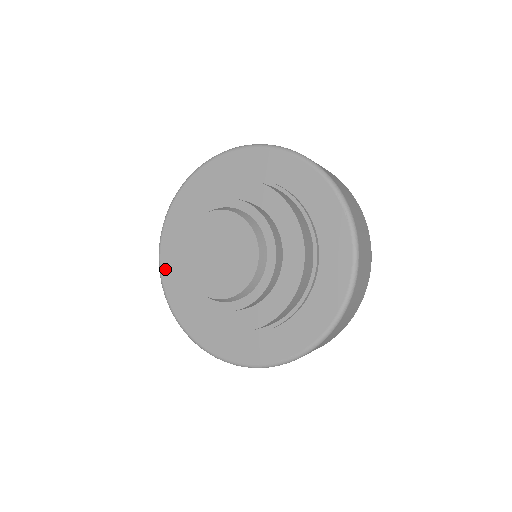
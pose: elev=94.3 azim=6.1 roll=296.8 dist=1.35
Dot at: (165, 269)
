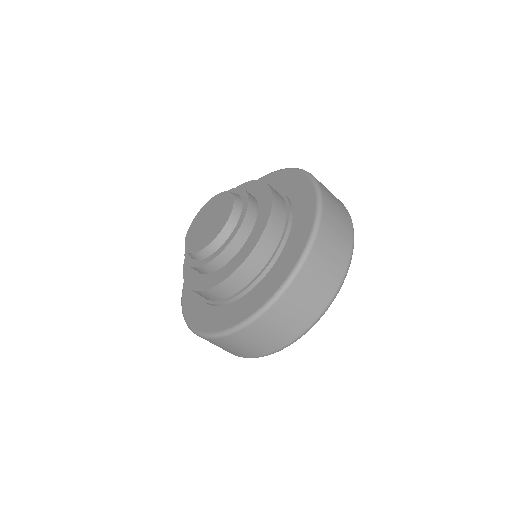
Dot at: occluded
